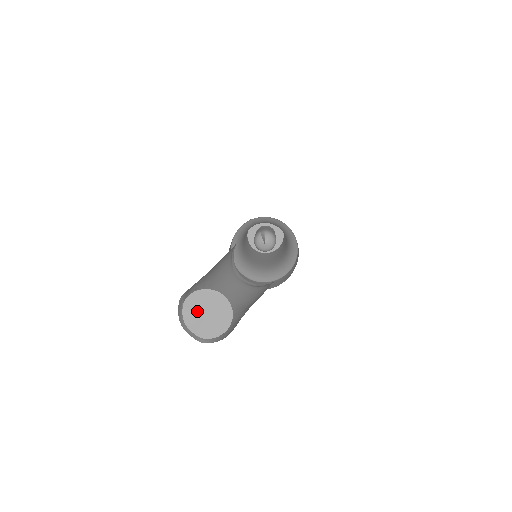
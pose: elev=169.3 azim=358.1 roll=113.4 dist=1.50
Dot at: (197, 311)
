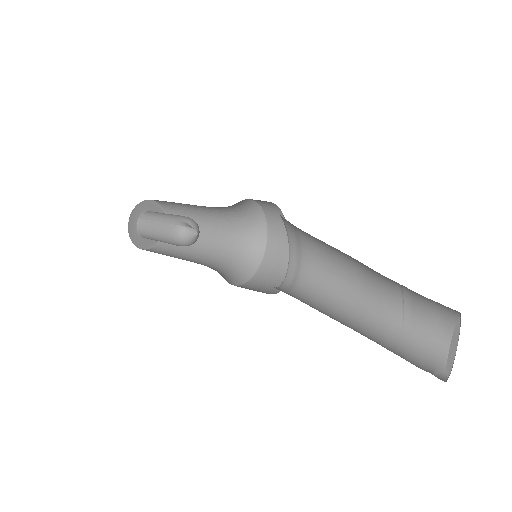
Dot at: (451, 356)
